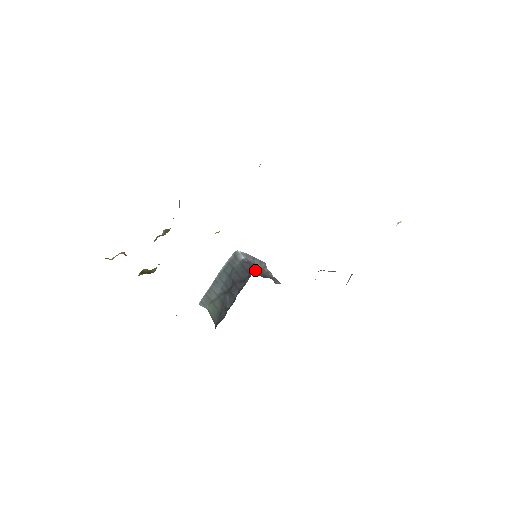
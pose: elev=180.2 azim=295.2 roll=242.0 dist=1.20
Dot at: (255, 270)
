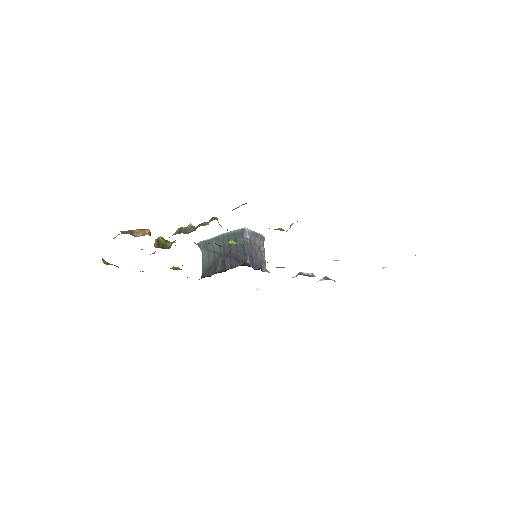
Dot at: (251, 257)
